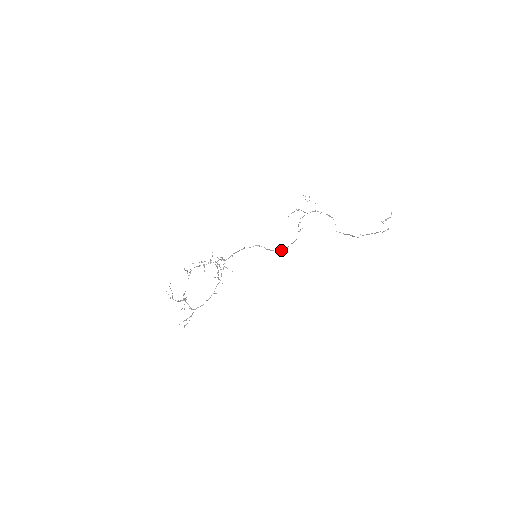
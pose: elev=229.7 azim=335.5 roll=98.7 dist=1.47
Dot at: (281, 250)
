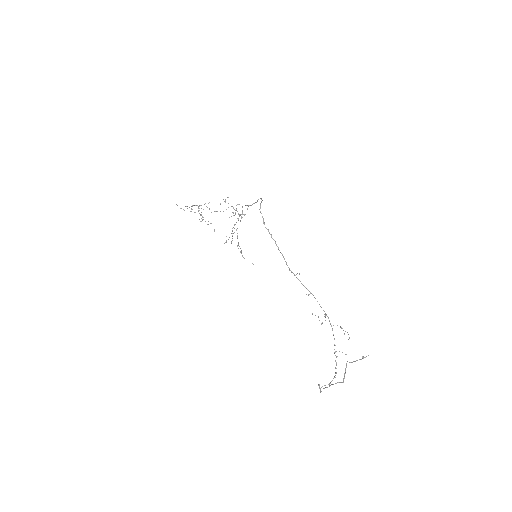
Dot at: (264, 223)
